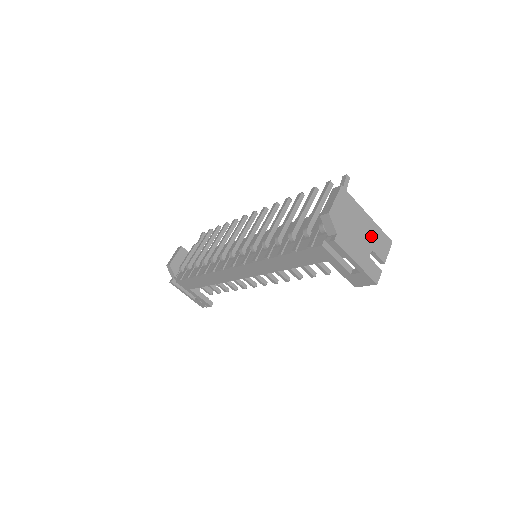
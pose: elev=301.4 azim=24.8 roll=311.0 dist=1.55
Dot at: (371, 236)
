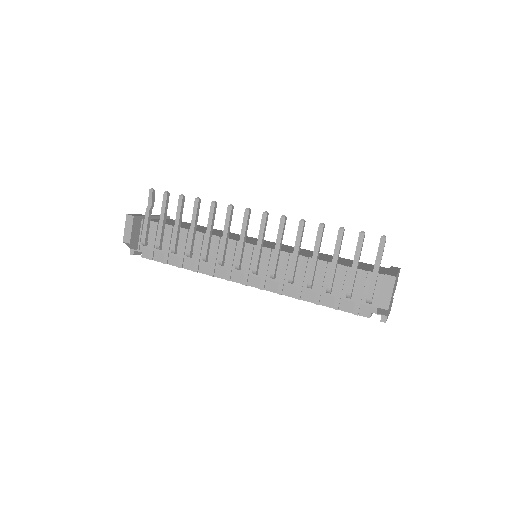
Dot at: occluded
